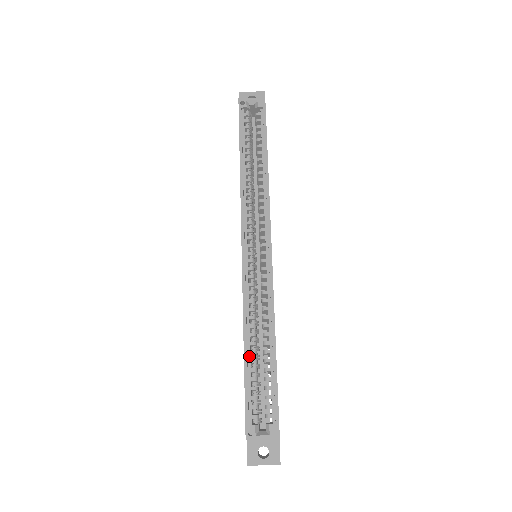
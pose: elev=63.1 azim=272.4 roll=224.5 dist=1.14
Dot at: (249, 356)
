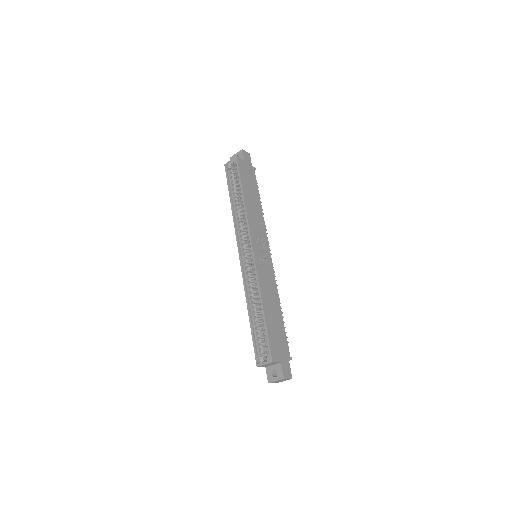
Dot at: (253, 318)
